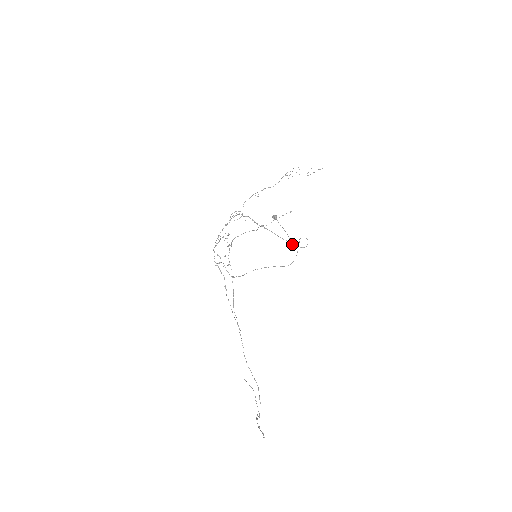
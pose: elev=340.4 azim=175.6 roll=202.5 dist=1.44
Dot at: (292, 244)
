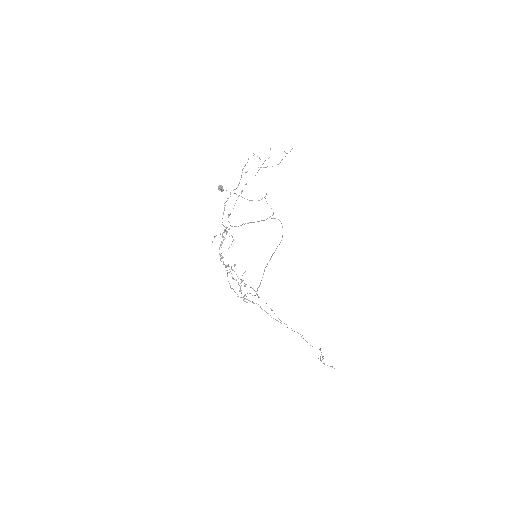
Dot at: occluded
